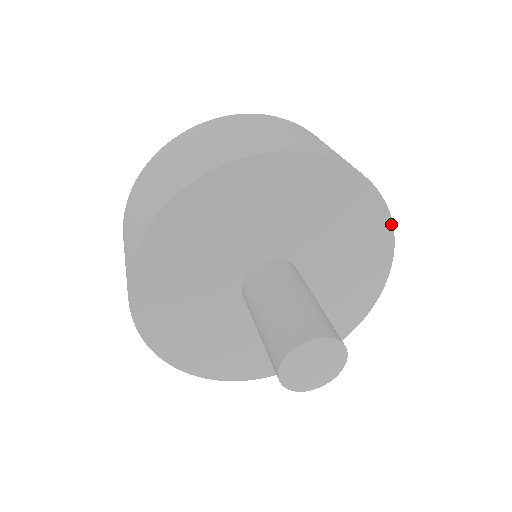
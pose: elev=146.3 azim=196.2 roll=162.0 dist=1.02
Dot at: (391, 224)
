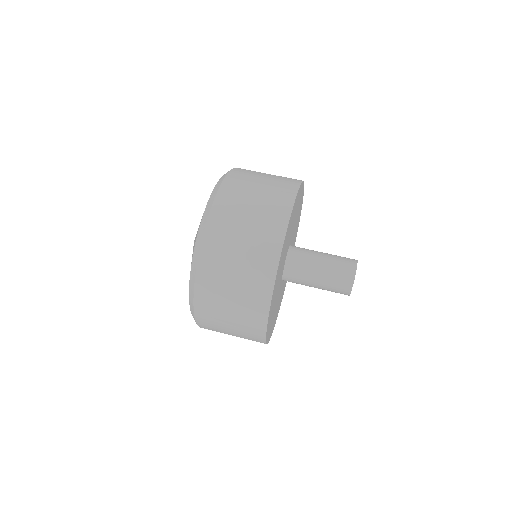
Dot at: (295, 201)
